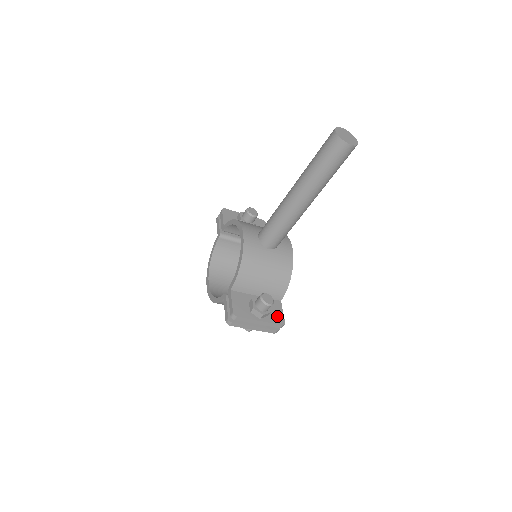
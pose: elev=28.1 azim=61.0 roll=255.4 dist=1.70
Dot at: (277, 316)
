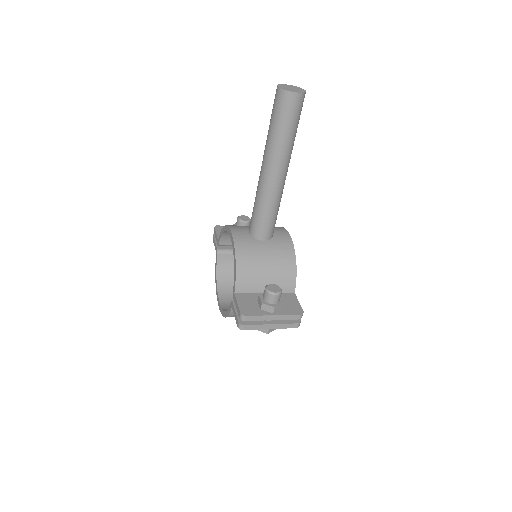
Dot at: (293, 307)
